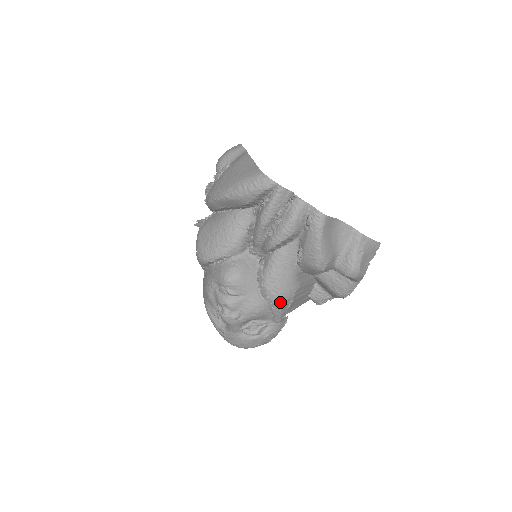
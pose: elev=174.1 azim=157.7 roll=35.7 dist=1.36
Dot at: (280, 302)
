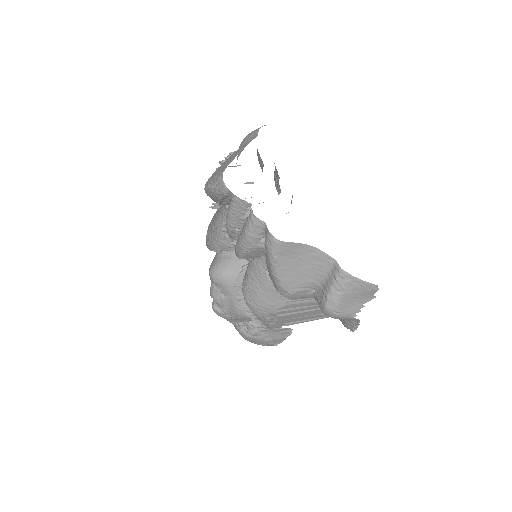
Dot at: (260, 314)
